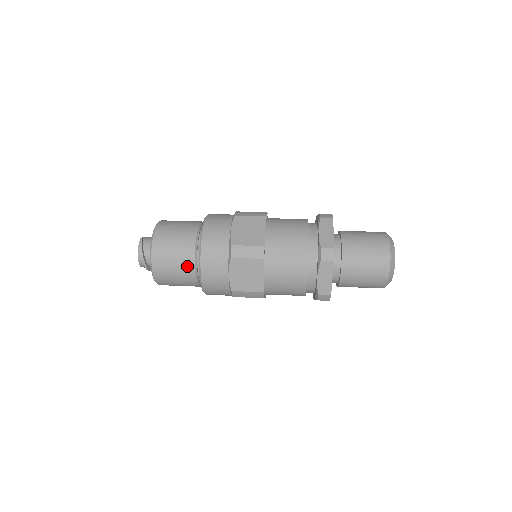
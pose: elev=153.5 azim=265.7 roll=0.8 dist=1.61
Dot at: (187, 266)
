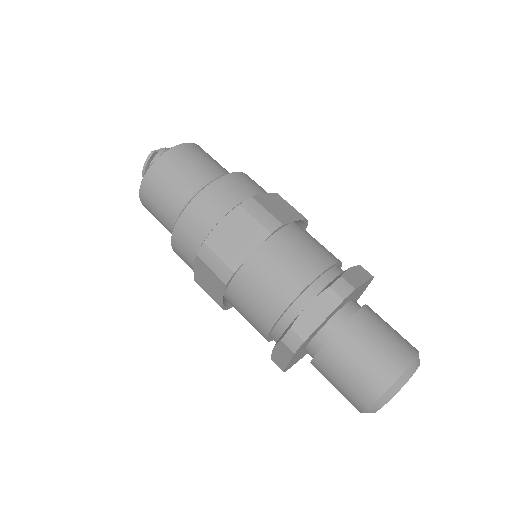
Dot at: (167, 222)
